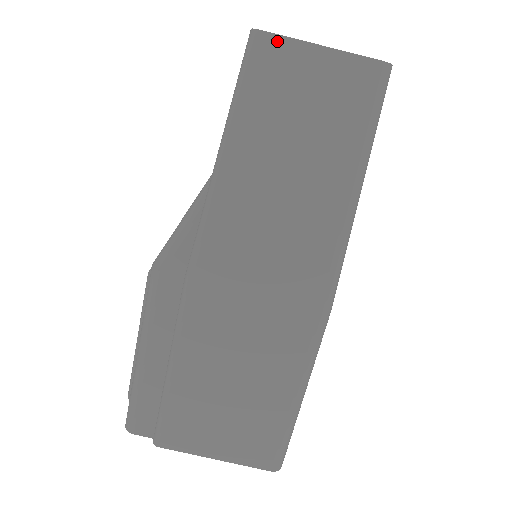
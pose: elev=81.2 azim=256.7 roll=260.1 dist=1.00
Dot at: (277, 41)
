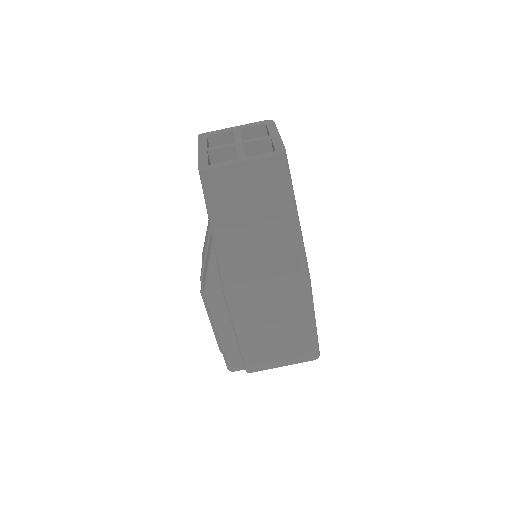
Dot at: (216, 171)
